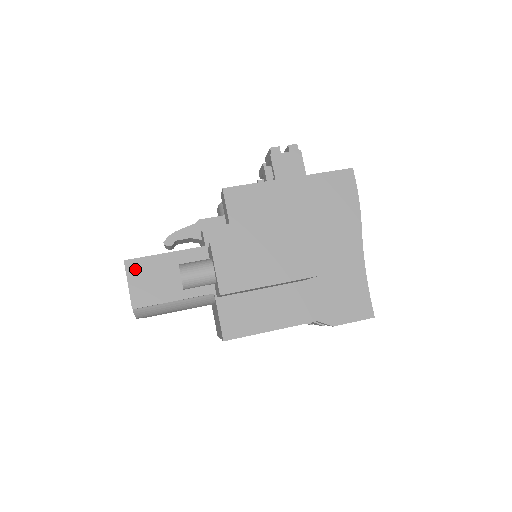
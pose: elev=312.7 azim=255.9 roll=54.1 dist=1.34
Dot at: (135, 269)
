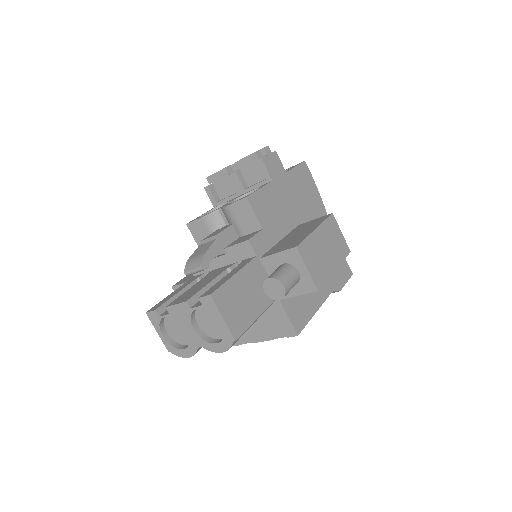
Dot at: (222, 300)
